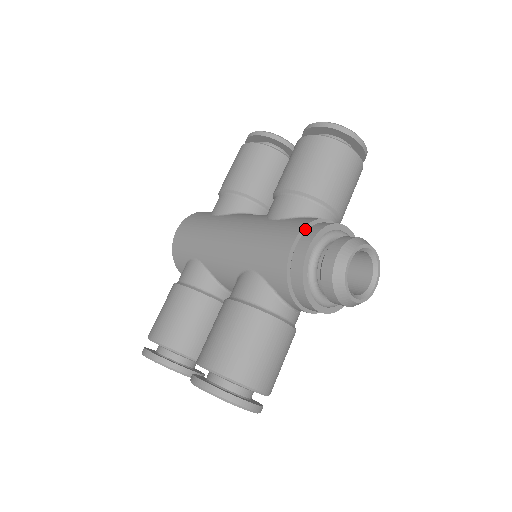
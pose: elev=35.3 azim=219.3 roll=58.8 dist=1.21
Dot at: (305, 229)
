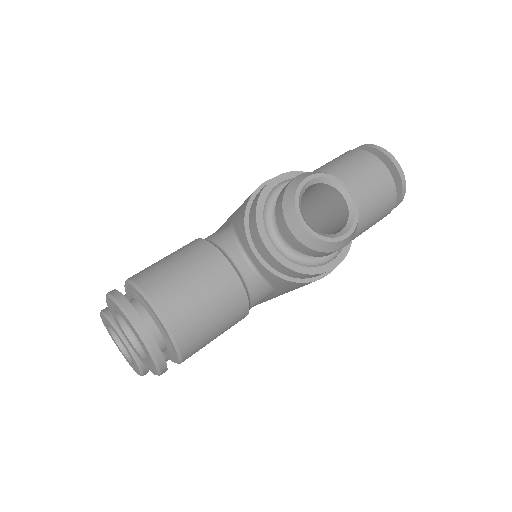
Dot at: occluded
